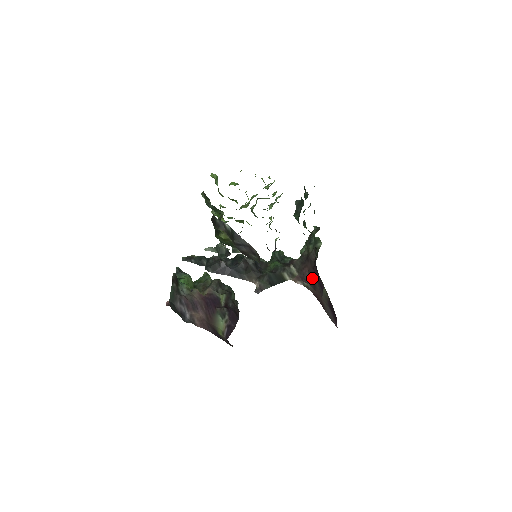
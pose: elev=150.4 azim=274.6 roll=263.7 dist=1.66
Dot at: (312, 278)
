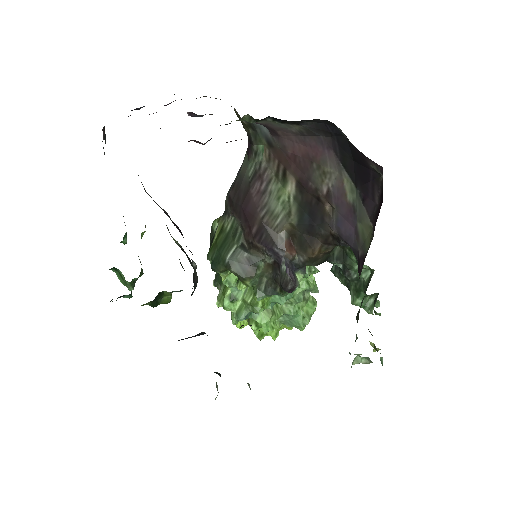
Dot at: occluded
